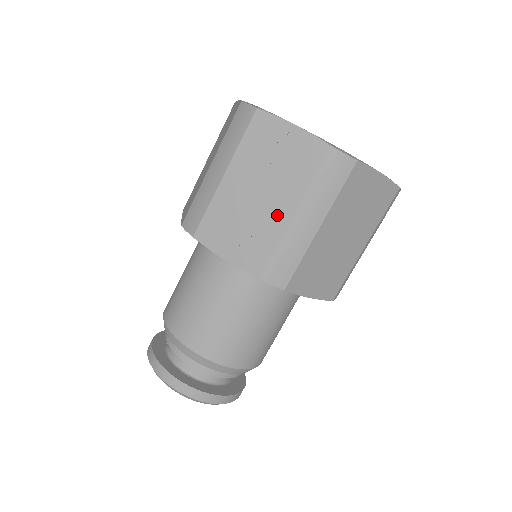
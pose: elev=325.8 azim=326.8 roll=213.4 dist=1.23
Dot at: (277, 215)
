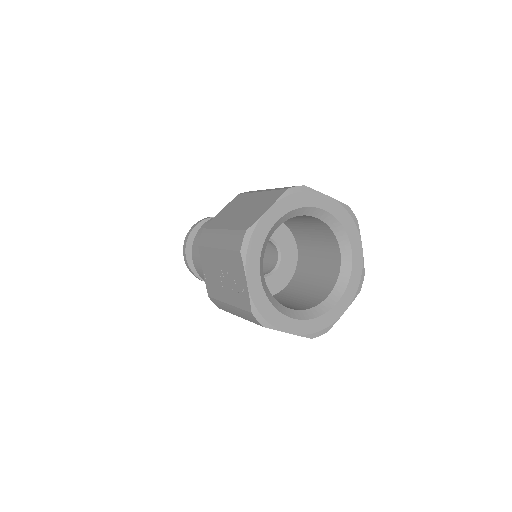
Dot at: (223, 293)
